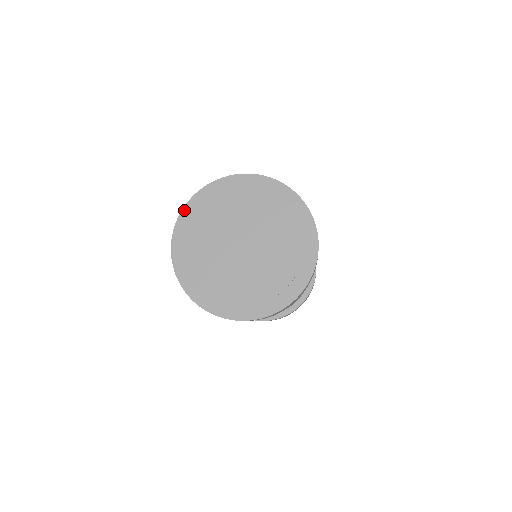
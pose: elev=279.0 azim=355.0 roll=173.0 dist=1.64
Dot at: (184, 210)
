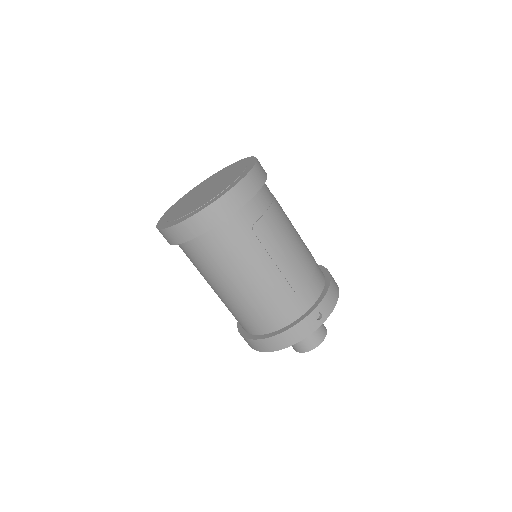
Dot at: (213, 175)
